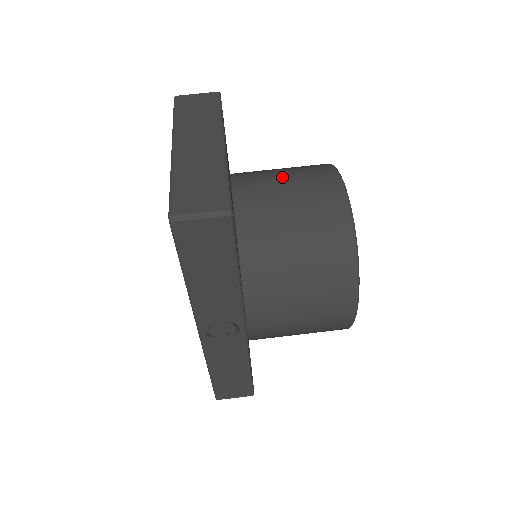
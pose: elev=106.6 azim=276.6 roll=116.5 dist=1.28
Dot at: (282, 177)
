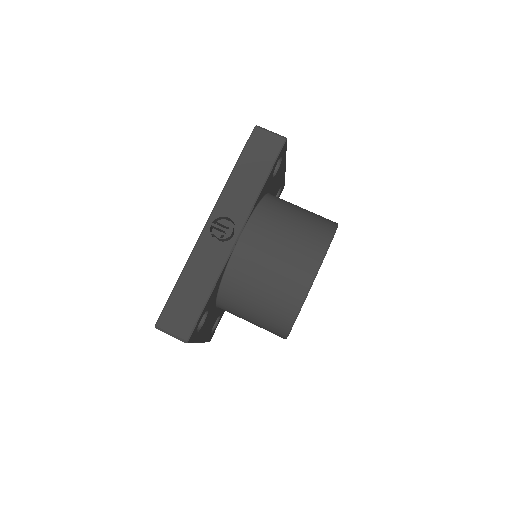
Dot at: occluded
